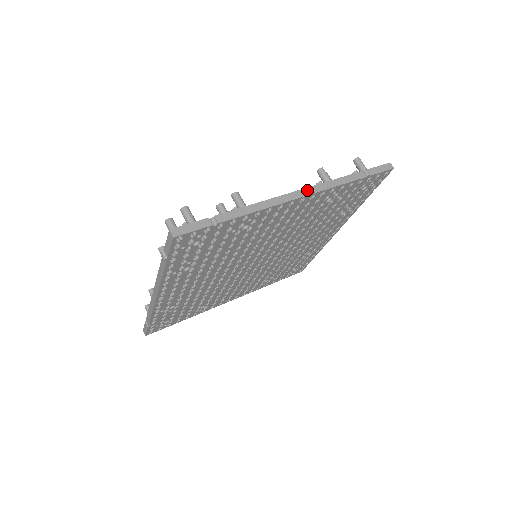
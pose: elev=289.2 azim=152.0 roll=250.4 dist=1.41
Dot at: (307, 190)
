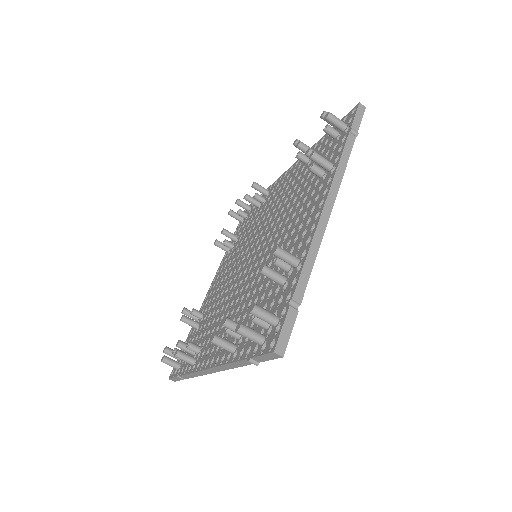
Dot at: (214, 369)
